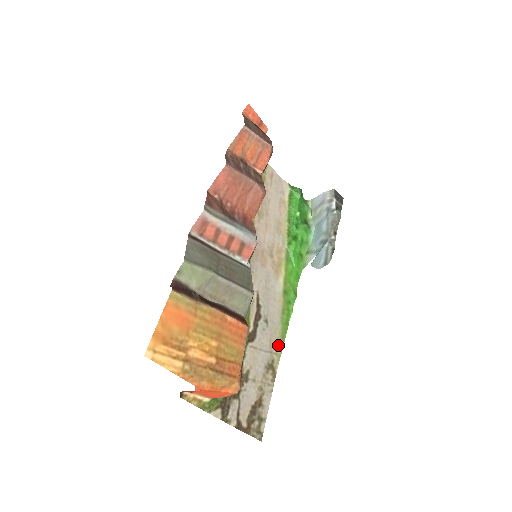
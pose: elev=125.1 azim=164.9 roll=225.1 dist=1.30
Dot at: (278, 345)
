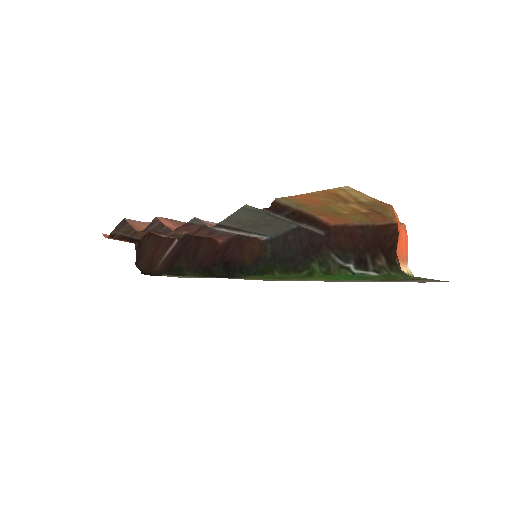
Dot at: occluded
